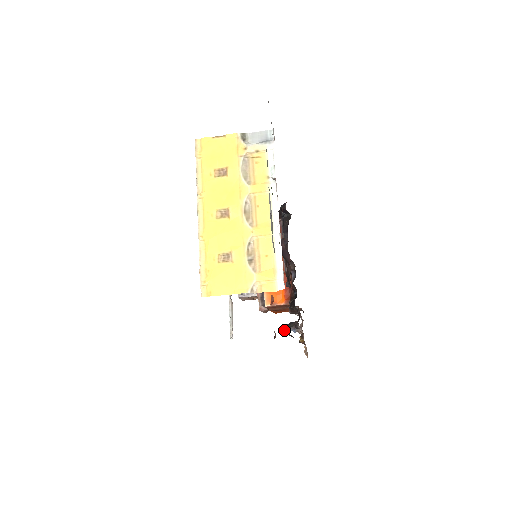
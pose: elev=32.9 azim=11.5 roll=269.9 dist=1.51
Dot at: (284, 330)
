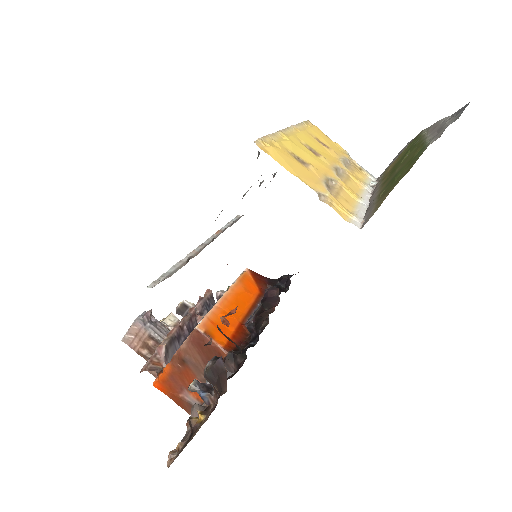
Dot at: (214, 359)
